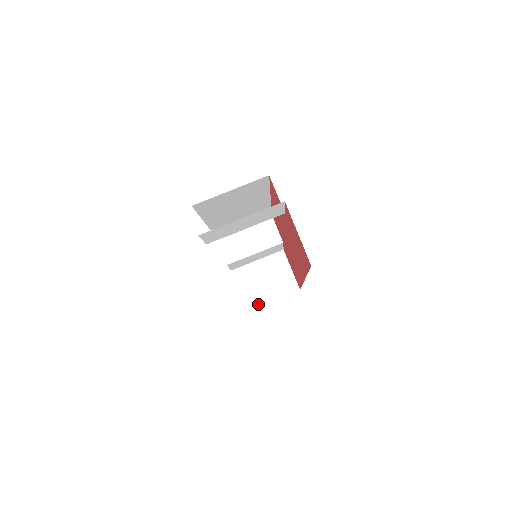
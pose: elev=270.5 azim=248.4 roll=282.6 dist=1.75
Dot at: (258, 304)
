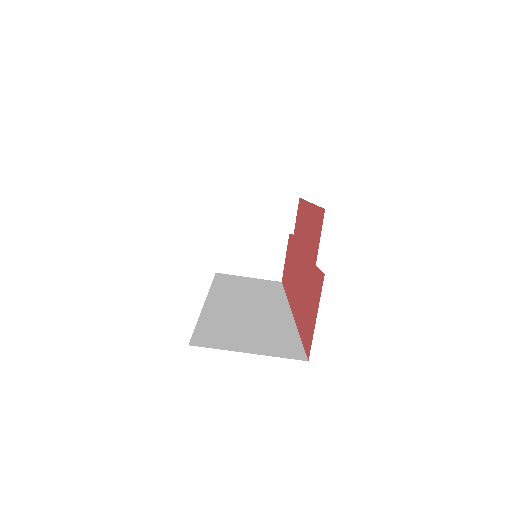
Dot at: (231, 272)
